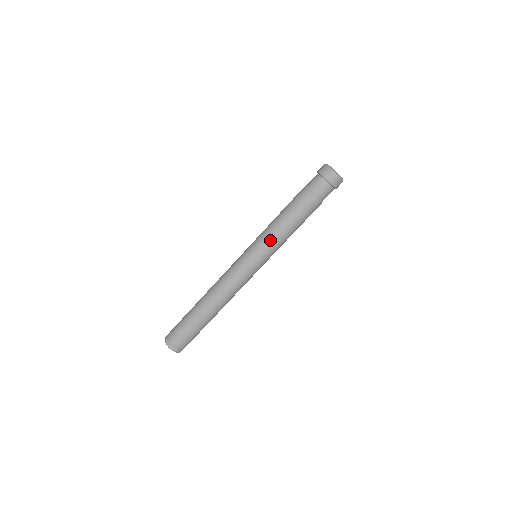
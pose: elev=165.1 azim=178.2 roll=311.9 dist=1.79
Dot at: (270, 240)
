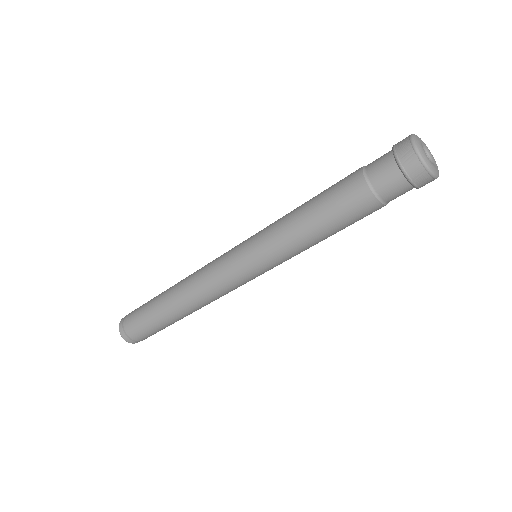
Dot at: (273, 234)
